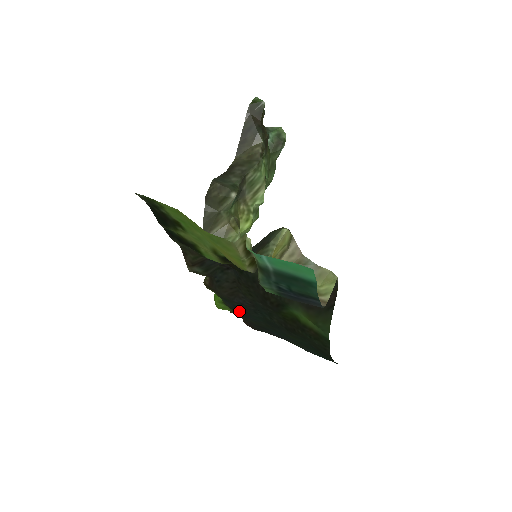
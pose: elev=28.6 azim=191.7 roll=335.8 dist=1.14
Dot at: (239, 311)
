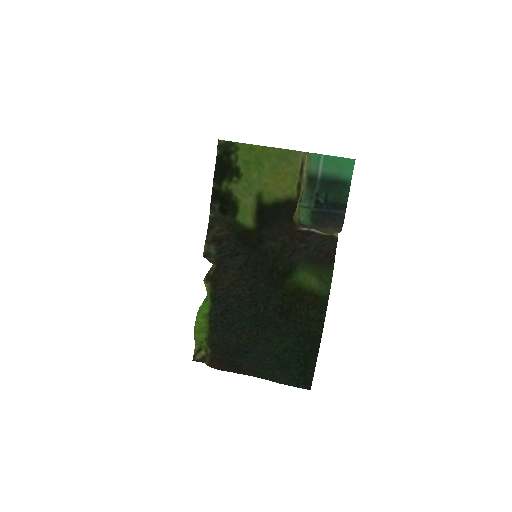
Dot at: (227, 316)
